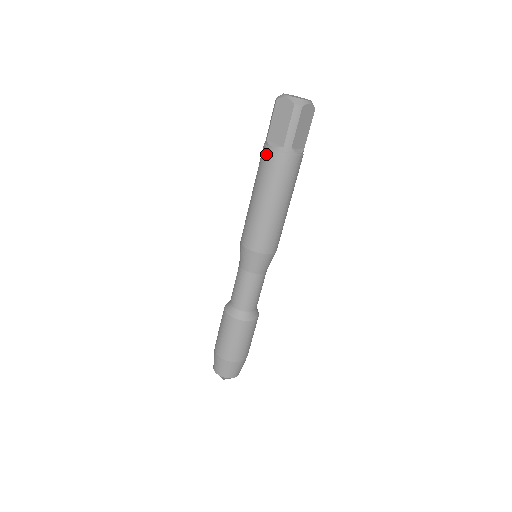
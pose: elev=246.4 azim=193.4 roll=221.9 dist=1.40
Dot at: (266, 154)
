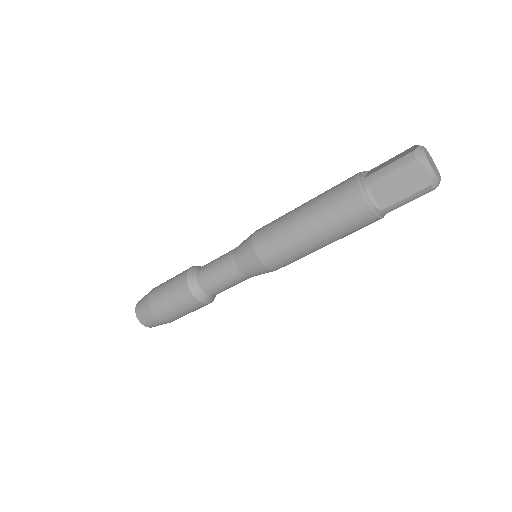
Dot at: (357, 202)
